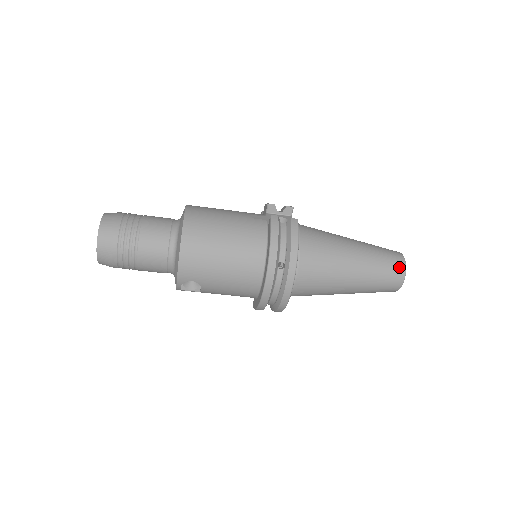
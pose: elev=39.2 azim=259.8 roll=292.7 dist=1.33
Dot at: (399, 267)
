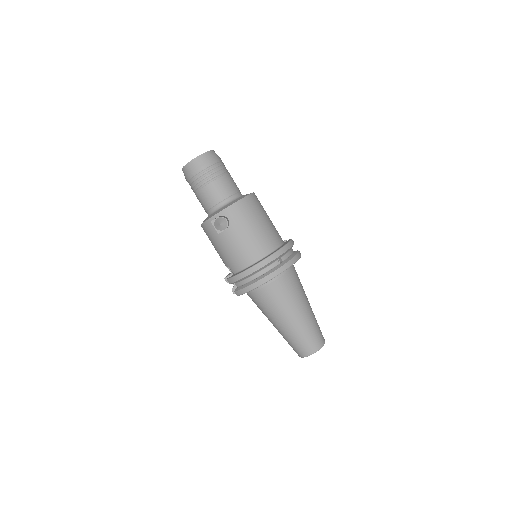
Dot at: (322, 340)
